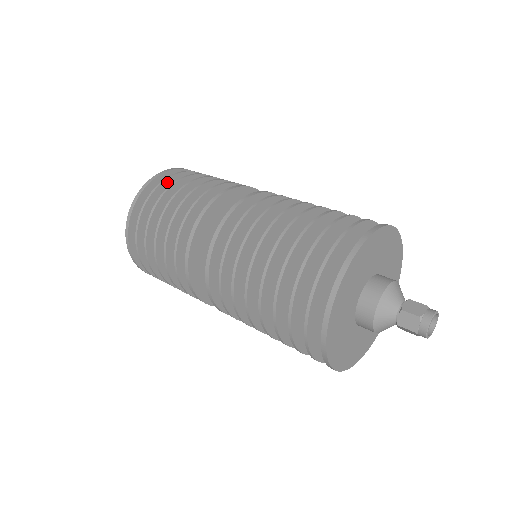
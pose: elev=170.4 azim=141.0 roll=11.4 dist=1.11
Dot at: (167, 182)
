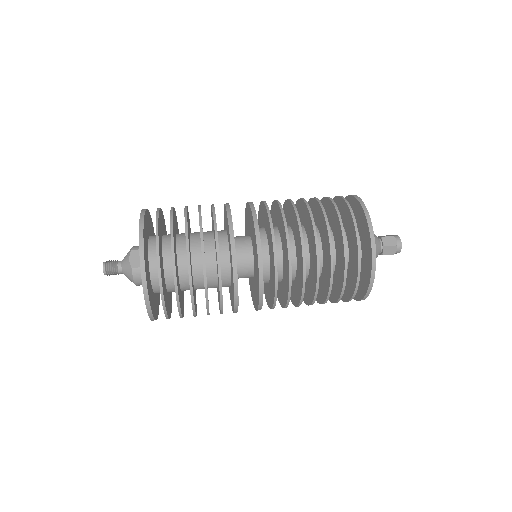
Dot at: (160, 211)
